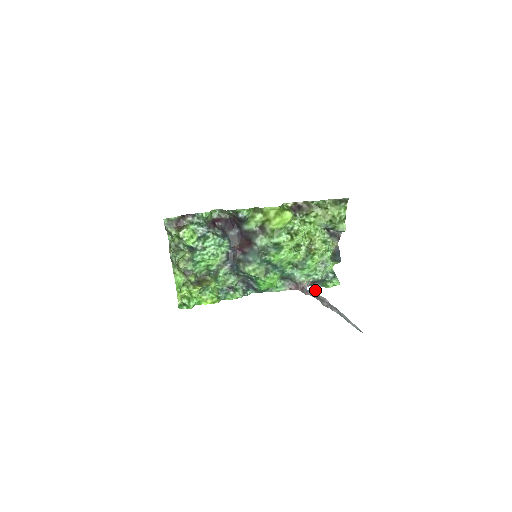
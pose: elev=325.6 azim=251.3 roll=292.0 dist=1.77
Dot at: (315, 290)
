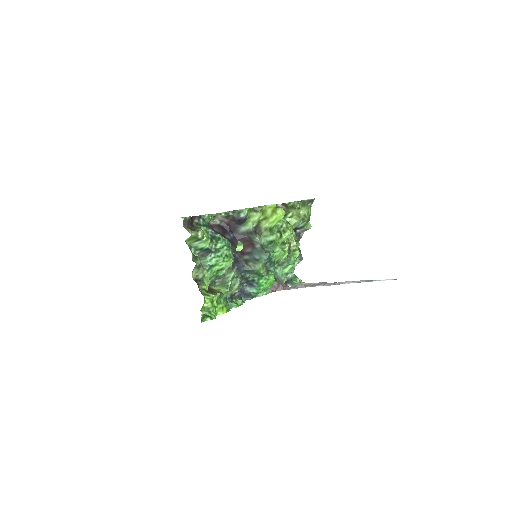
Dot at: (303, 282)
